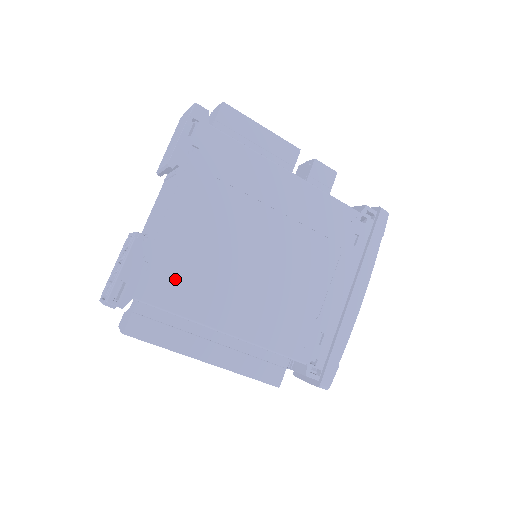
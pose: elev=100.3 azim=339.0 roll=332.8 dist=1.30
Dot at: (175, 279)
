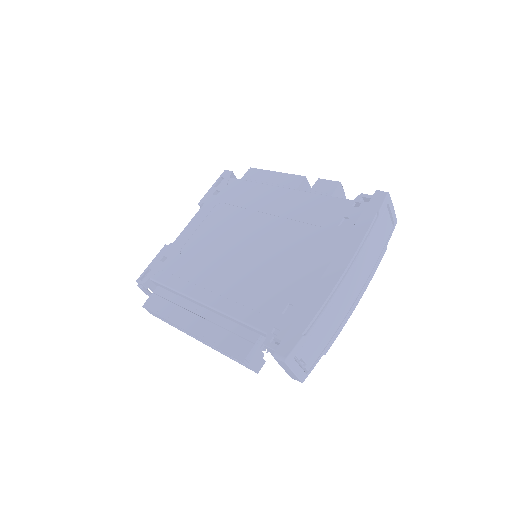
Dot at: (178, 266)
